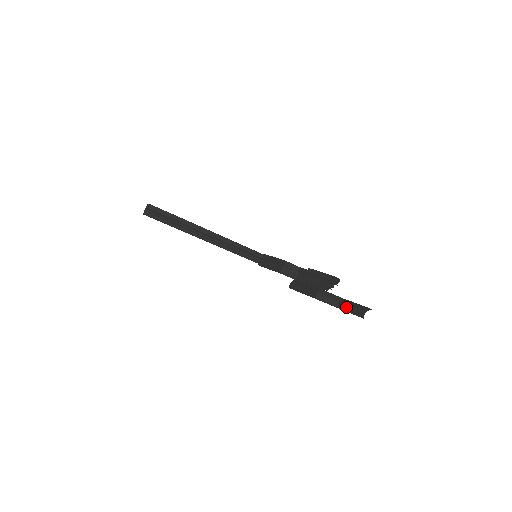
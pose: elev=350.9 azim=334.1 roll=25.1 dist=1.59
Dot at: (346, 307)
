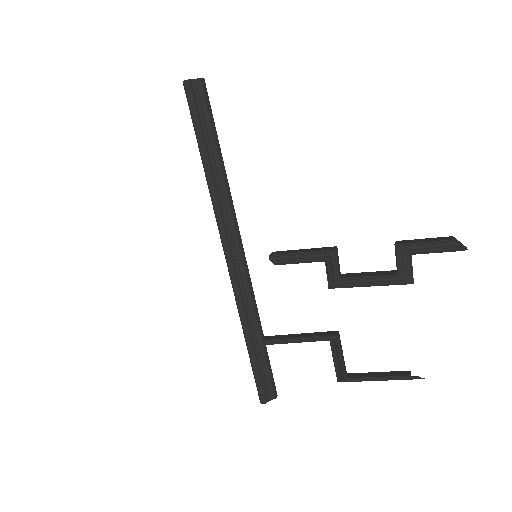
Dot at: (365, 374)
